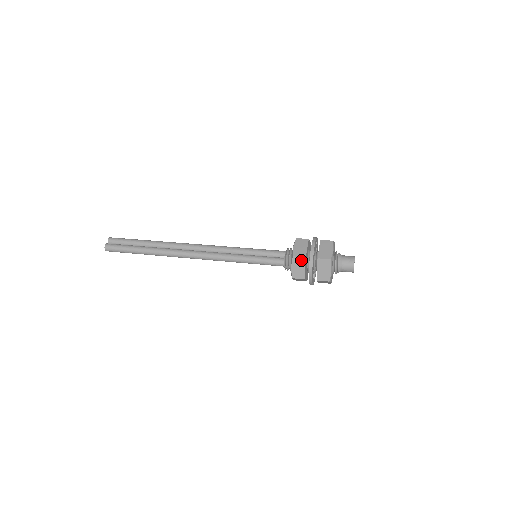
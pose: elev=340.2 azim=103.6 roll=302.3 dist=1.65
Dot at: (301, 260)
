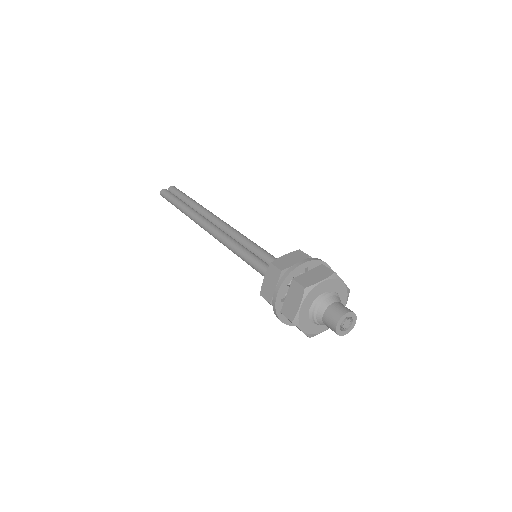
Dot at: (276, 272)
